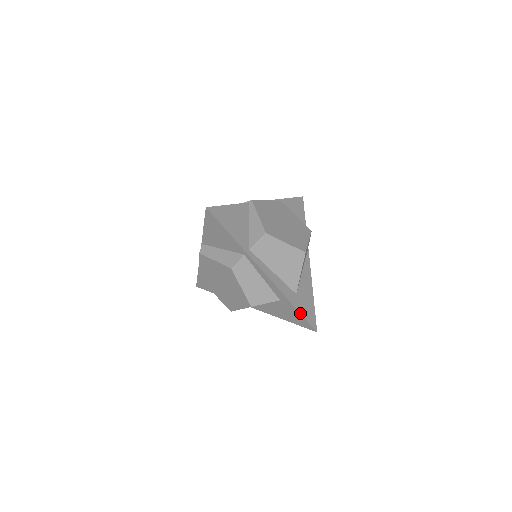
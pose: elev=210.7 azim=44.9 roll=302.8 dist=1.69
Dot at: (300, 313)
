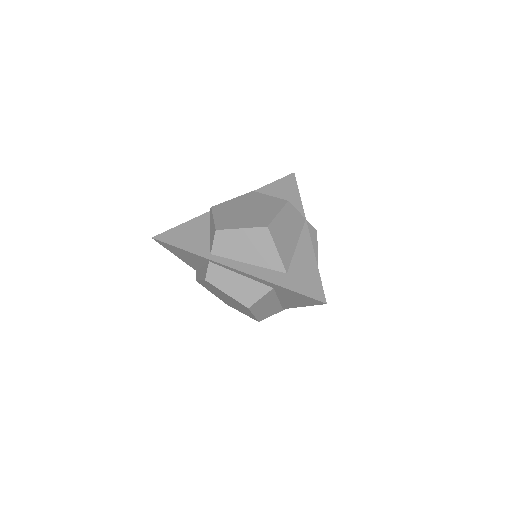
Dot at: (294, 292)
